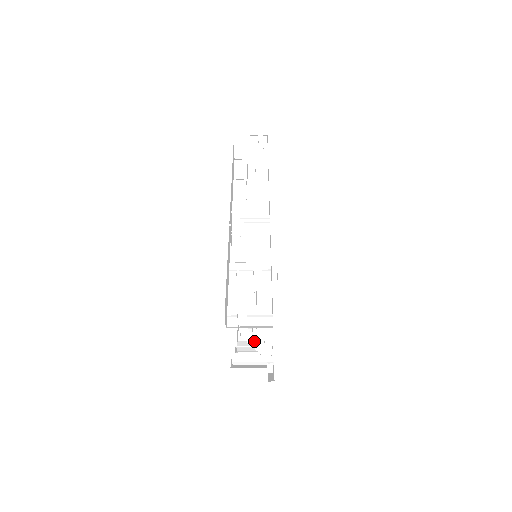
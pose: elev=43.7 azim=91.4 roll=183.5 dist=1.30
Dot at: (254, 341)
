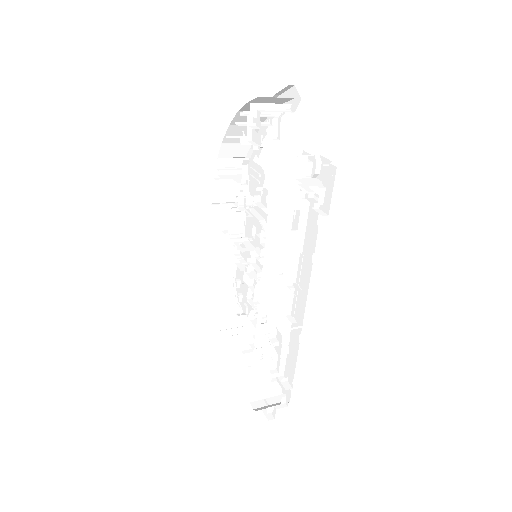
Dot at: occluded
